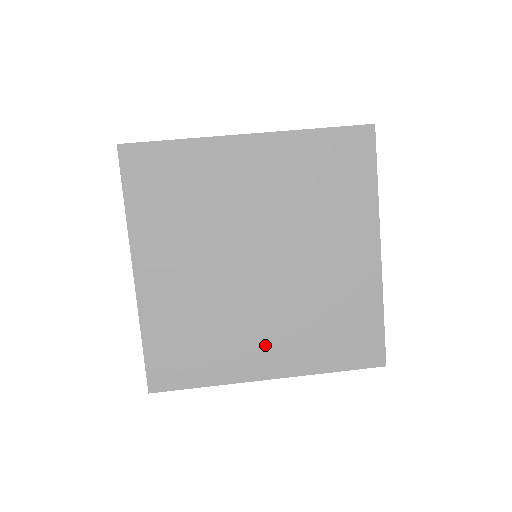
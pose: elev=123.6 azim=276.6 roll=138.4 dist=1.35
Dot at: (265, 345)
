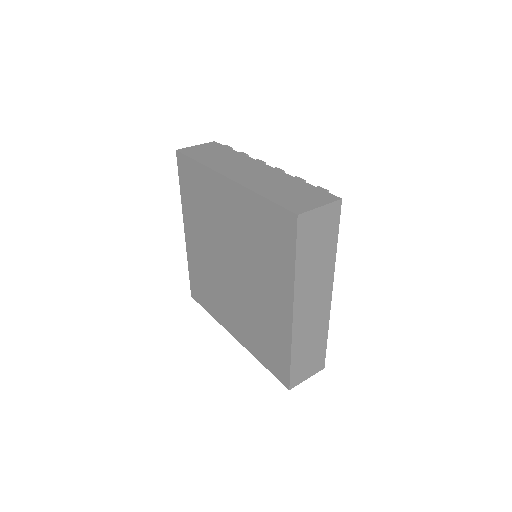
Dot at: (232, 317)
